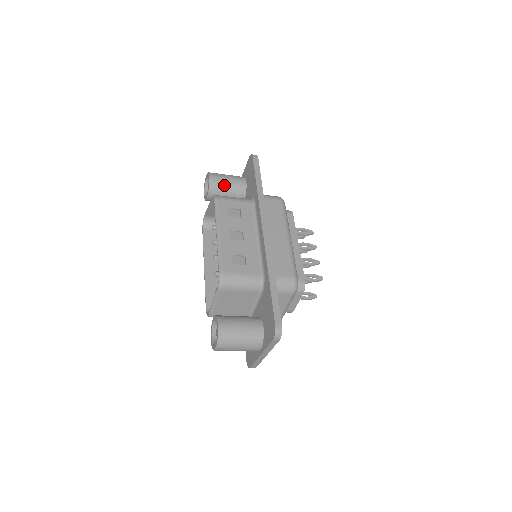
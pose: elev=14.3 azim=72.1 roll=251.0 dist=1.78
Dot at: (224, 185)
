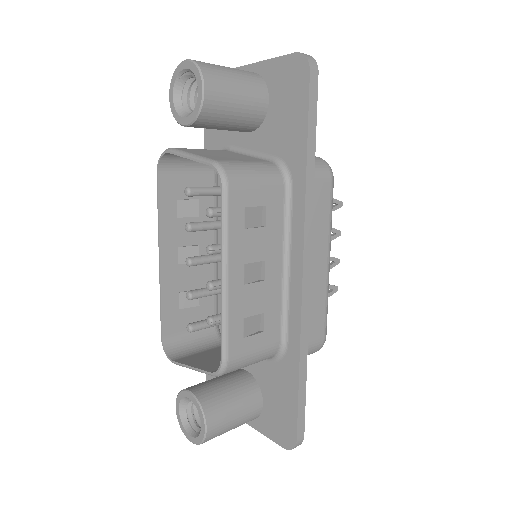
Dot at: (228, 110)
